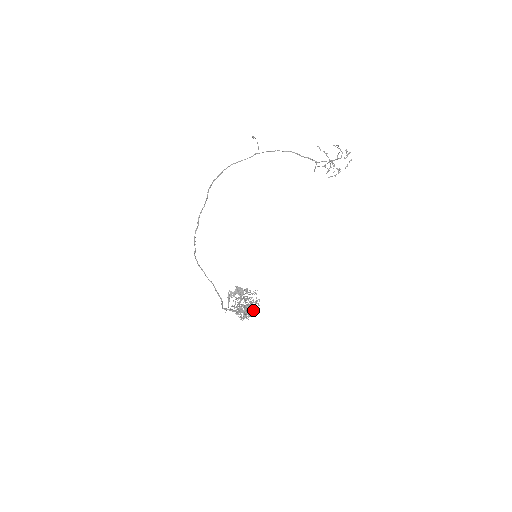
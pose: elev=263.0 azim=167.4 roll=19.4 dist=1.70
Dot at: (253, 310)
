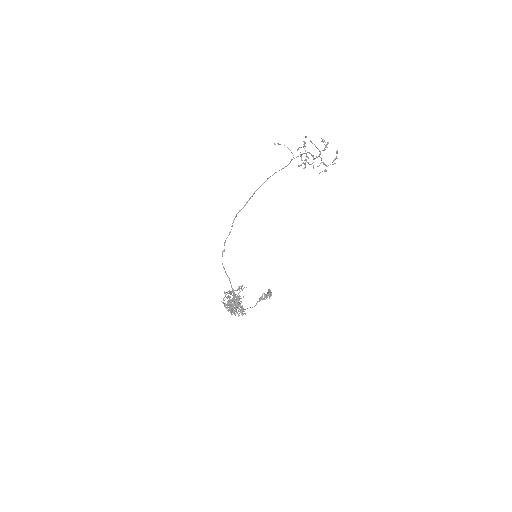
Dot at: (236, 305)
